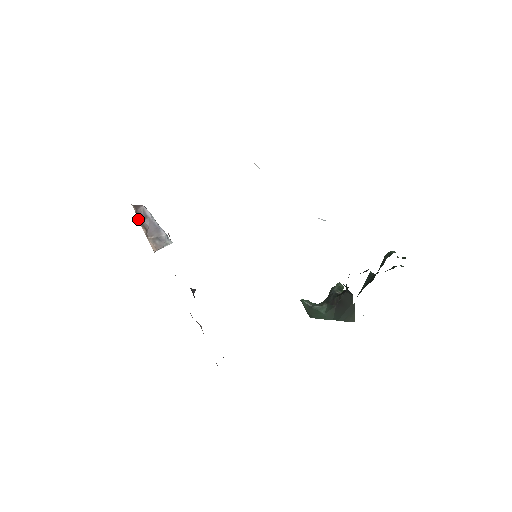
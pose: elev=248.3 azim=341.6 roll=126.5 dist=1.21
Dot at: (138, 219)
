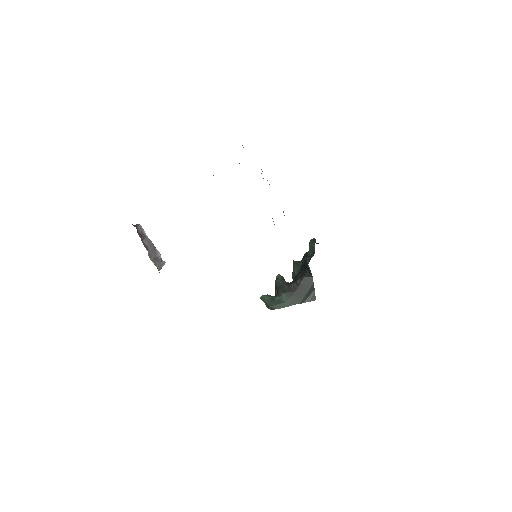
Dot at: (141, 239)
